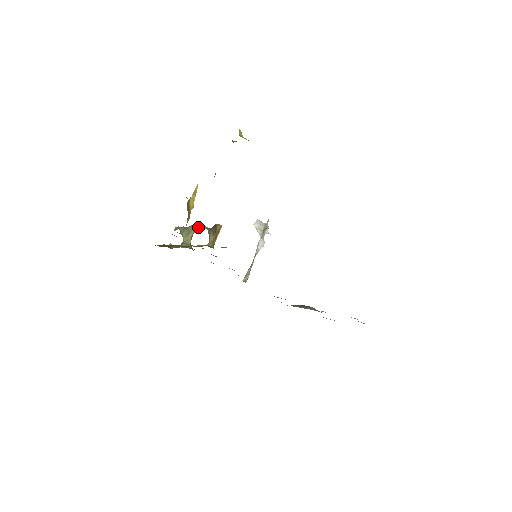
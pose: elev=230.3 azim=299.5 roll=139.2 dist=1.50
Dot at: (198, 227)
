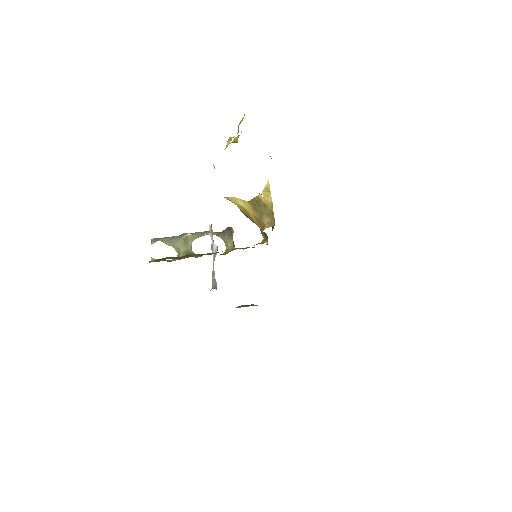
Dot at: (198, 234)
